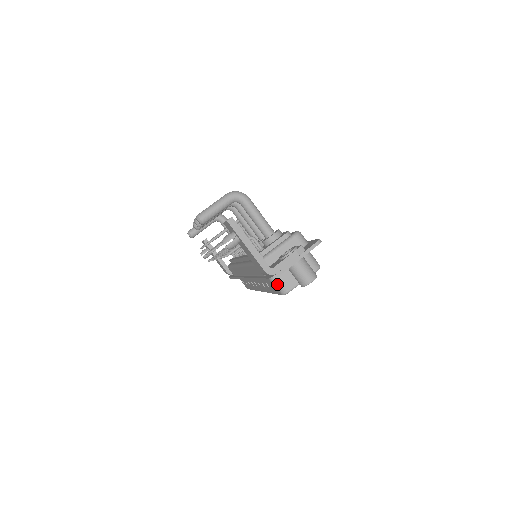
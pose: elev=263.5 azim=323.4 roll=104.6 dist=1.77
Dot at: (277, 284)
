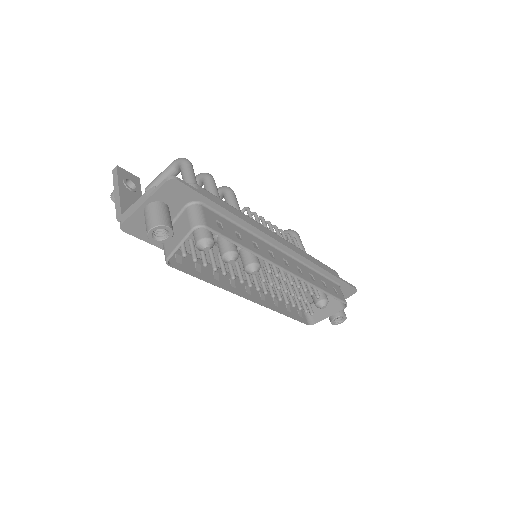
Dot at: (164, 250)
